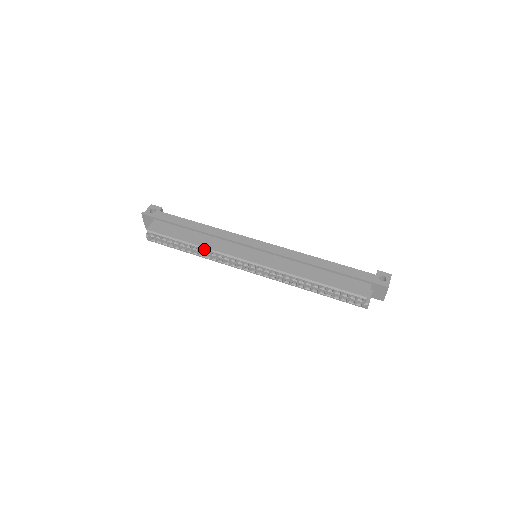
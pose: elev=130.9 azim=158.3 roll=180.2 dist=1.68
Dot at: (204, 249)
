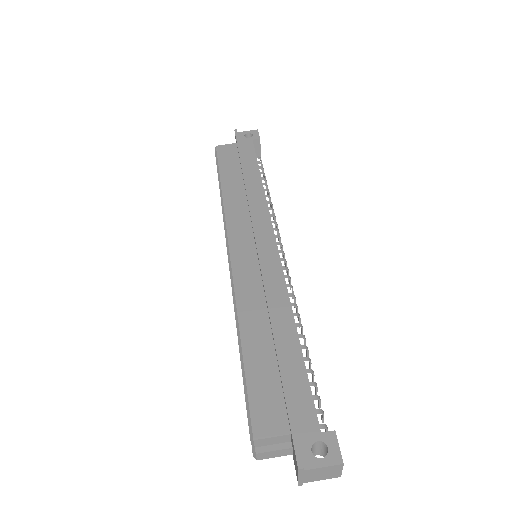
Dot at: (221, 201)
